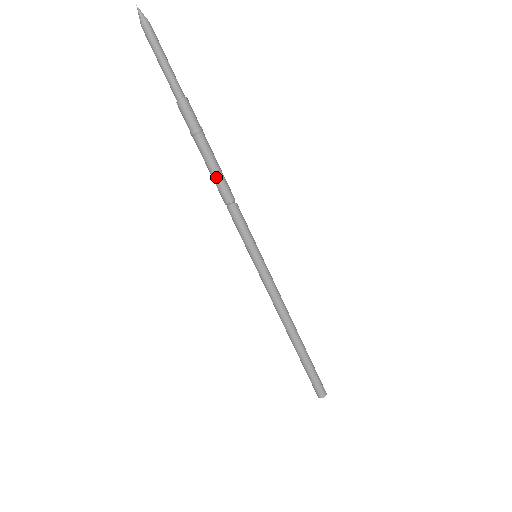
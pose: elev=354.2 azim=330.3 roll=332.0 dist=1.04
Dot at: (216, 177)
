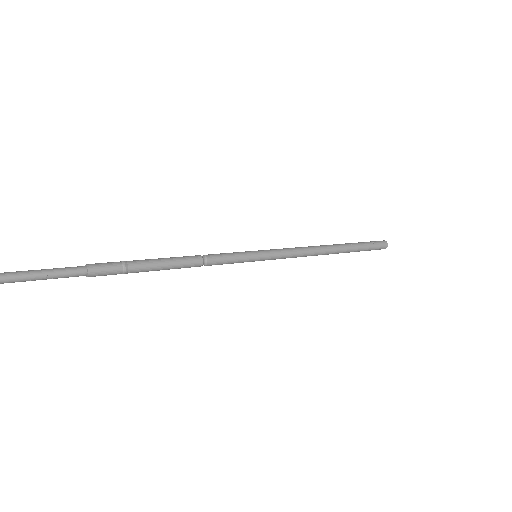
Dot at: occluded
